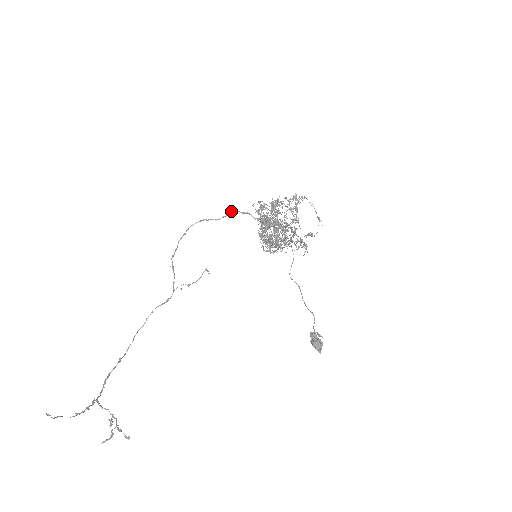
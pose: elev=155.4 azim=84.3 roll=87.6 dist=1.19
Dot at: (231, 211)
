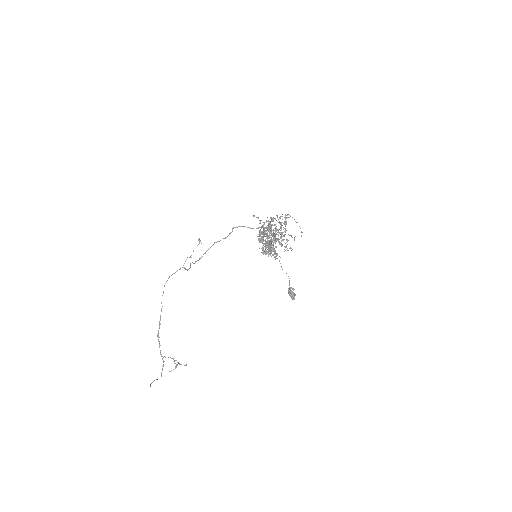
Dot at: (235, 227)
